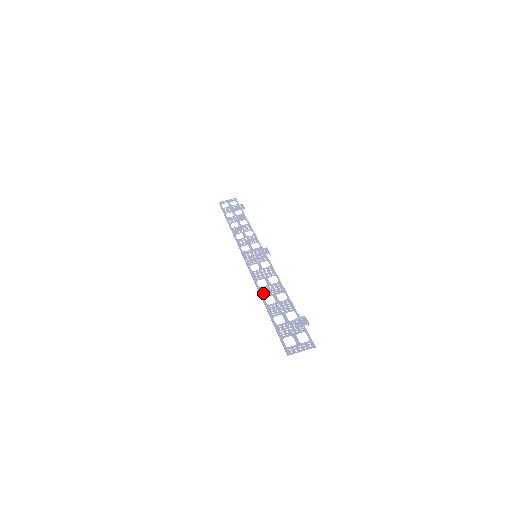
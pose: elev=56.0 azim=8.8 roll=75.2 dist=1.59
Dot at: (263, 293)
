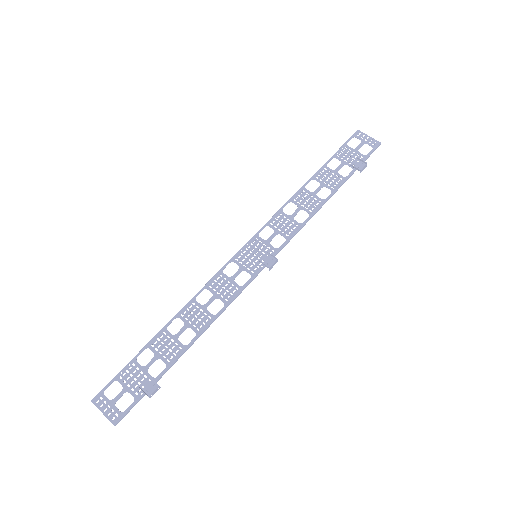
Dot at: (185, 310)
